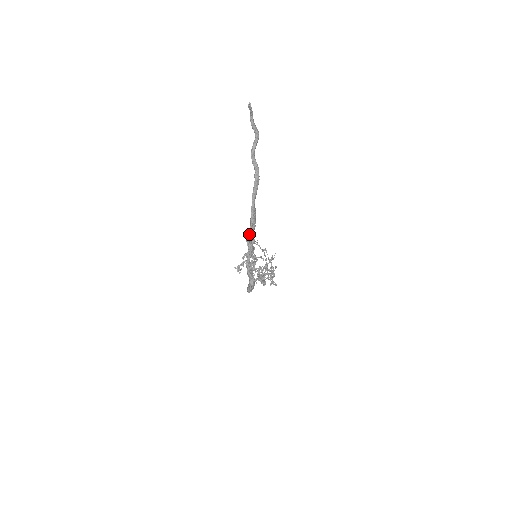
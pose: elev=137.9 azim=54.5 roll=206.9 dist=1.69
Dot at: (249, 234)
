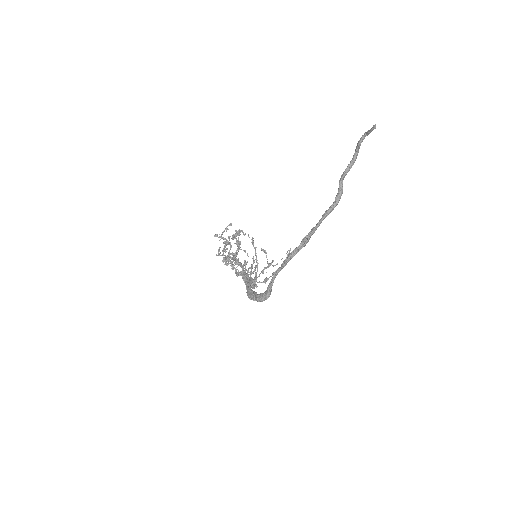
Dot at: (294, 250)
